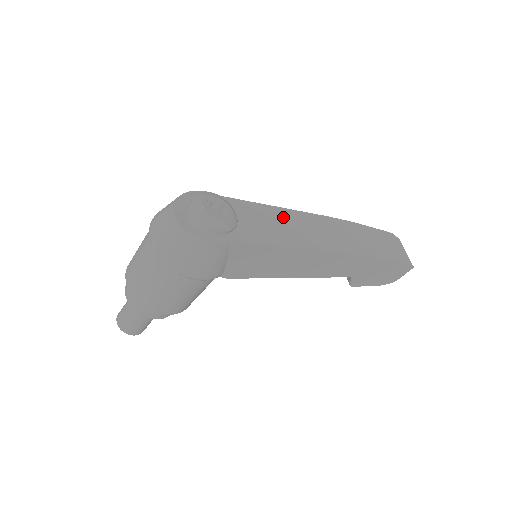
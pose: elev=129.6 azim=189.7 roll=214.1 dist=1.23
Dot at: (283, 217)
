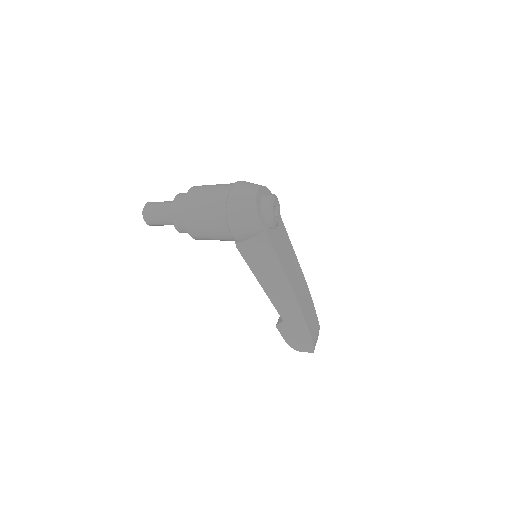
Dot at: (291, 253)
